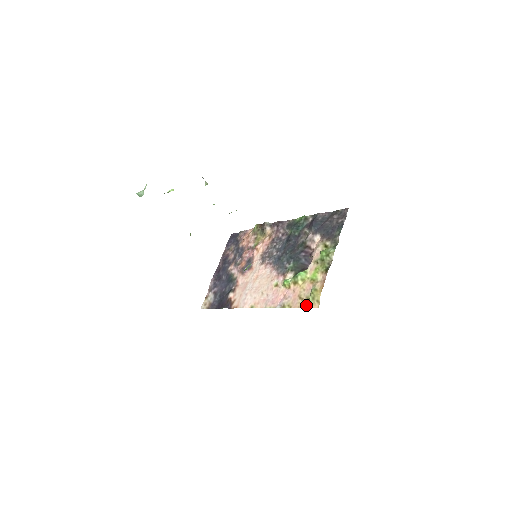
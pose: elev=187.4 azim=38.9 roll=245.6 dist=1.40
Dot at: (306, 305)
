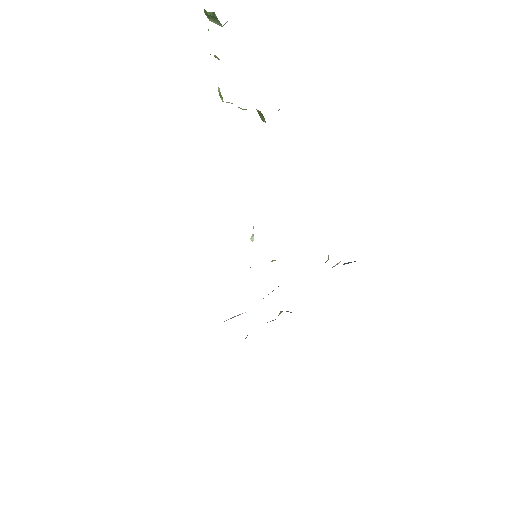
Dot at: occluded
